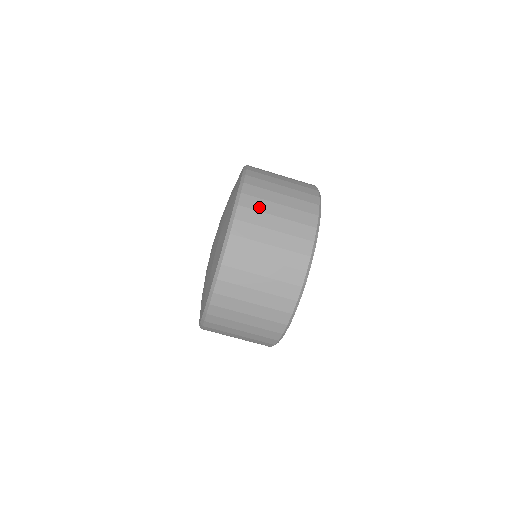
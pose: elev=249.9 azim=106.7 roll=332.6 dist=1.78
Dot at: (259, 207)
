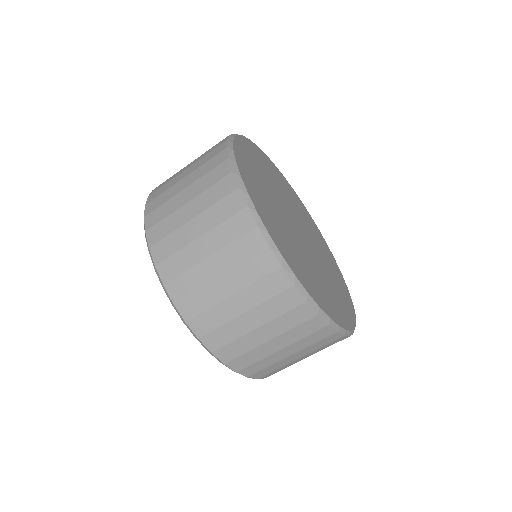
Dot at: (165, 213)
